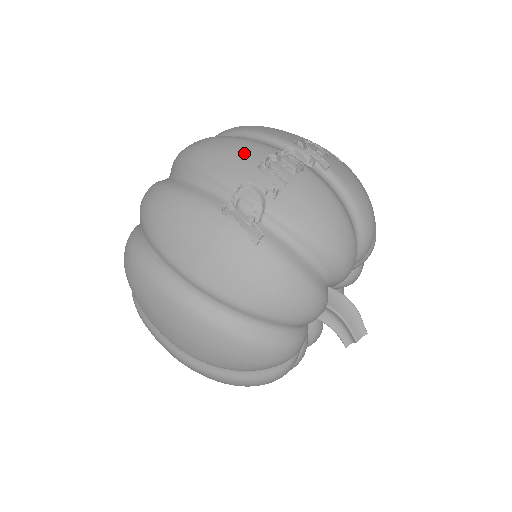
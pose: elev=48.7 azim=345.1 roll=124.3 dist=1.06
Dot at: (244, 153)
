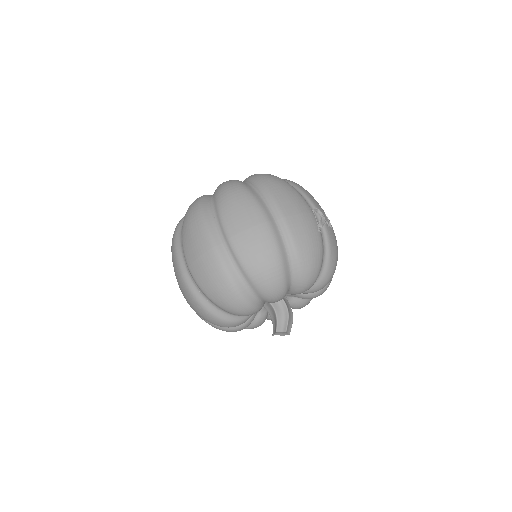
Dot at: occluded
